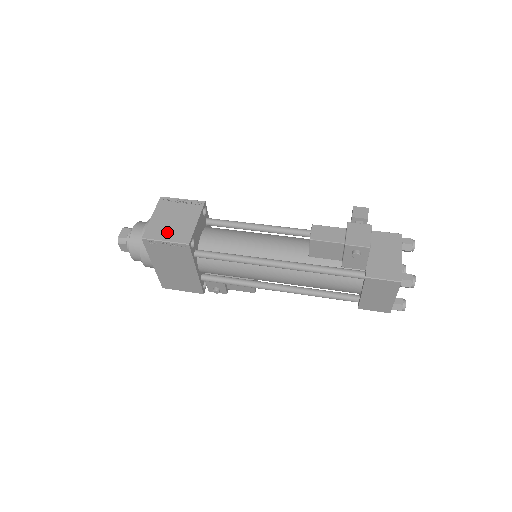
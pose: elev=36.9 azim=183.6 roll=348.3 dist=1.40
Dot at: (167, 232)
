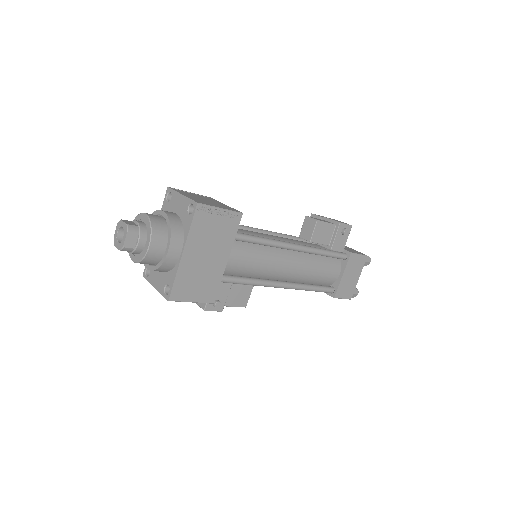
Dot at: (213, 204)
